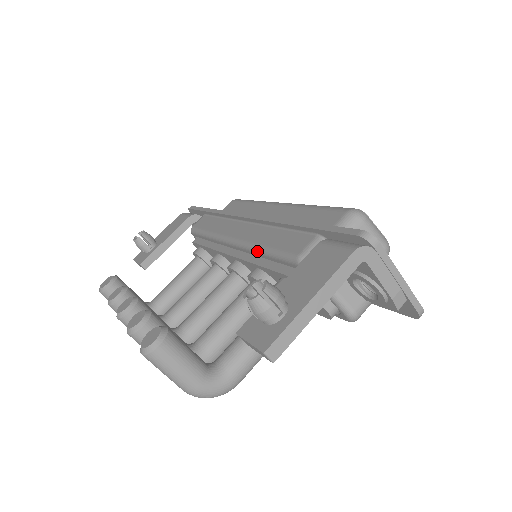
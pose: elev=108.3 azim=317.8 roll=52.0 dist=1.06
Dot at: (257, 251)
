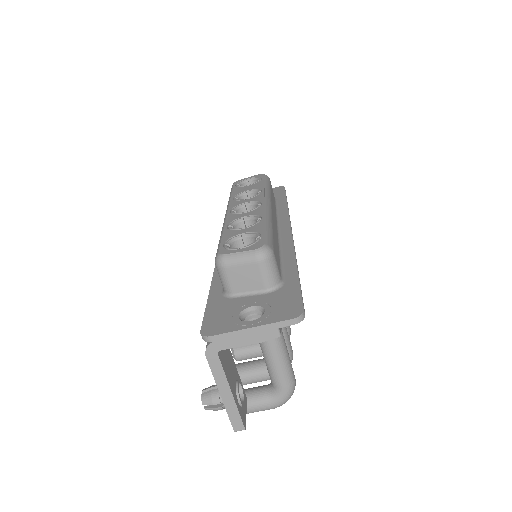
Dot at: occluded
